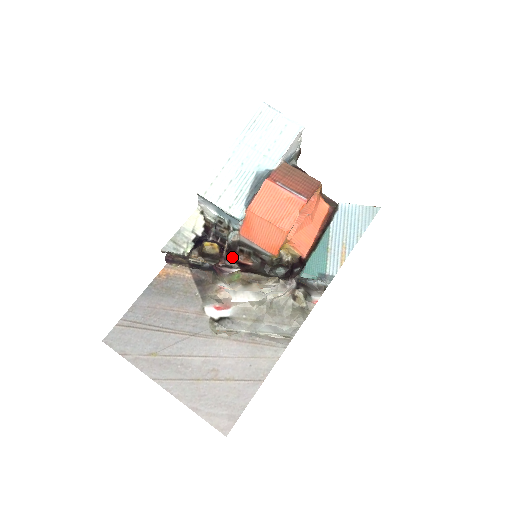
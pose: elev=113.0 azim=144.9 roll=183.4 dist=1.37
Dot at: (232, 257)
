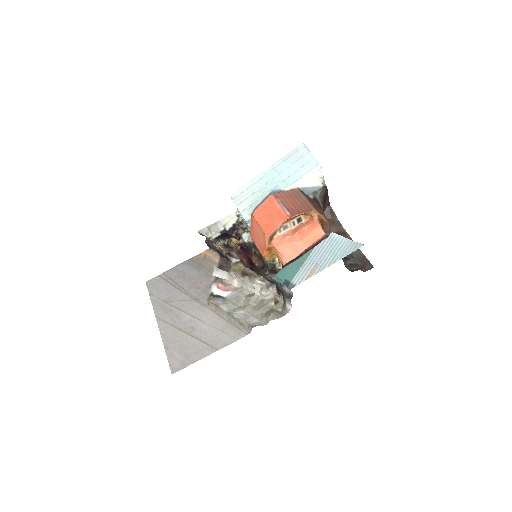
Dot at: (249, 256)
